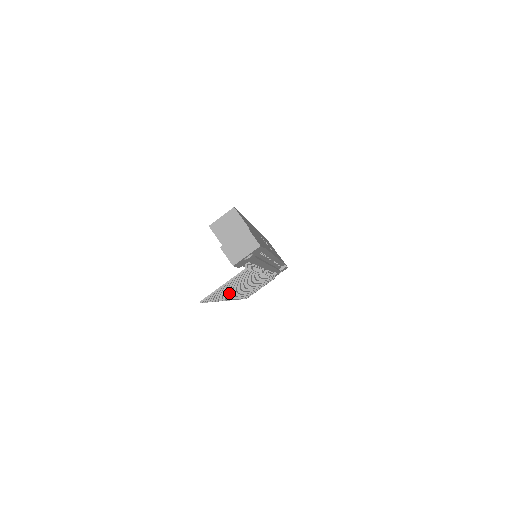
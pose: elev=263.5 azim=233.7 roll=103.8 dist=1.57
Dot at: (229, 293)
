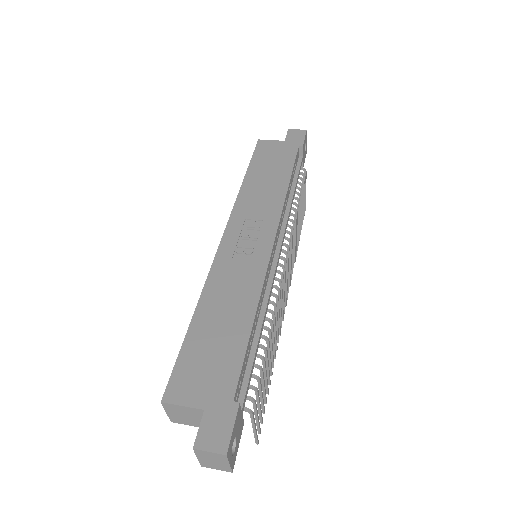
Dot at: (274, 349)
